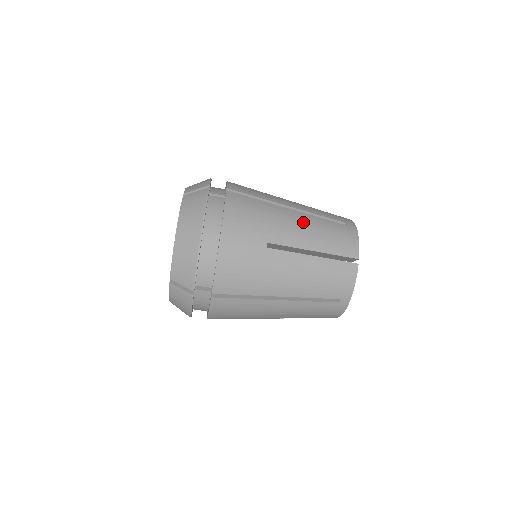
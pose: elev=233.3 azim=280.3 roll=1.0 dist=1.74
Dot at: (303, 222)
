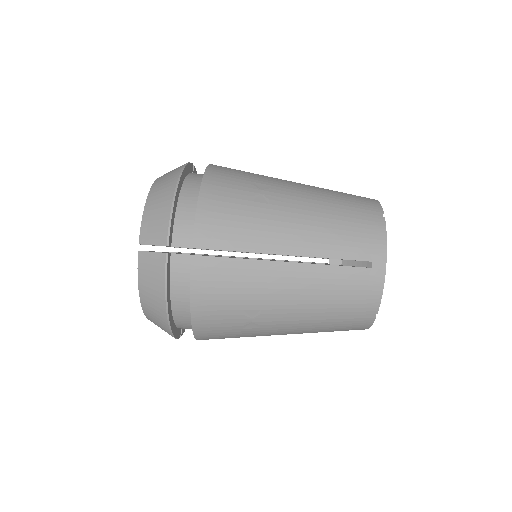
Dot at: (305, 185)
